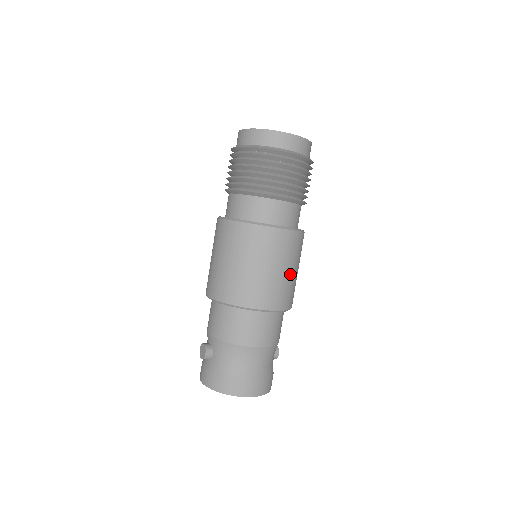
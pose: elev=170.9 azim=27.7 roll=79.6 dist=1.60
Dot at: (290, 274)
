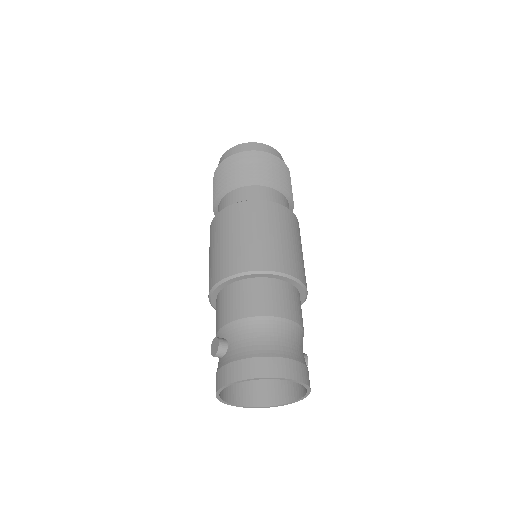
Dot at: (295, 247)
